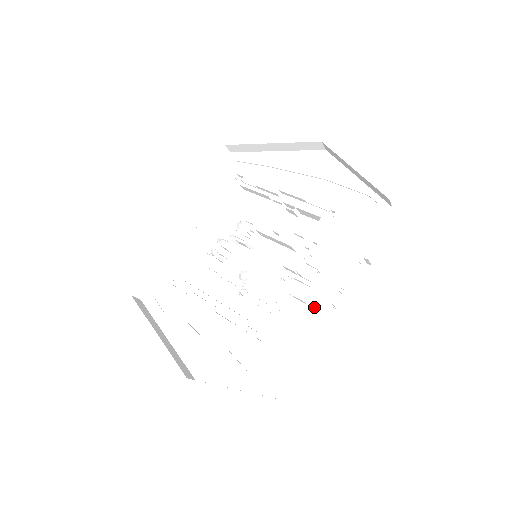
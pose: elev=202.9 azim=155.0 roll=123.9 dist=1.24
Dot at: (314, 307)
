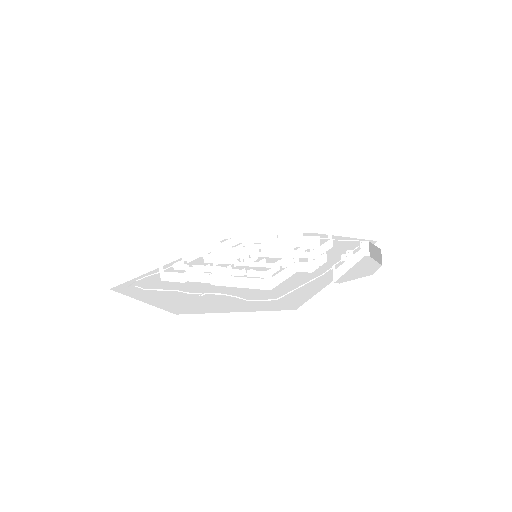
Dot at: (319, 272)
